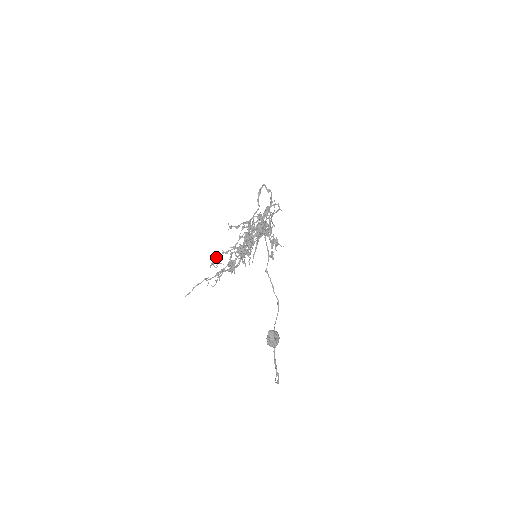
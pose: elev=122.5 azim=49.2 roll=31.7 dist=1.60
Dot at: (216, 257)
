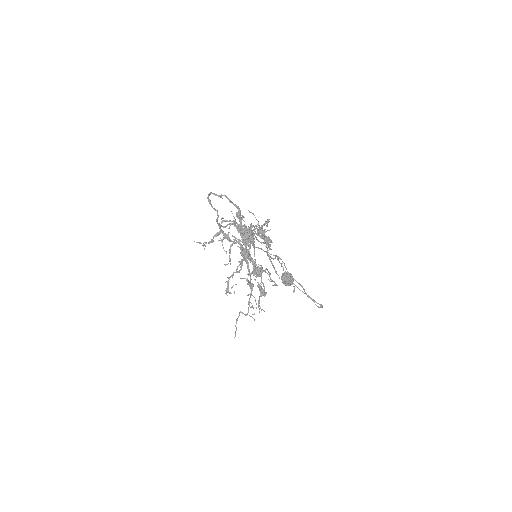
Dot at: (227, 286)
